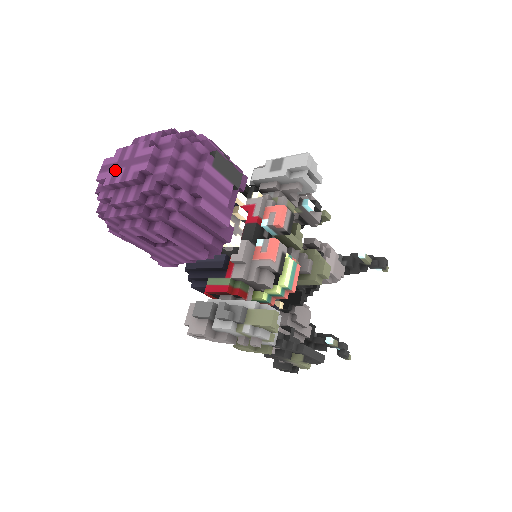
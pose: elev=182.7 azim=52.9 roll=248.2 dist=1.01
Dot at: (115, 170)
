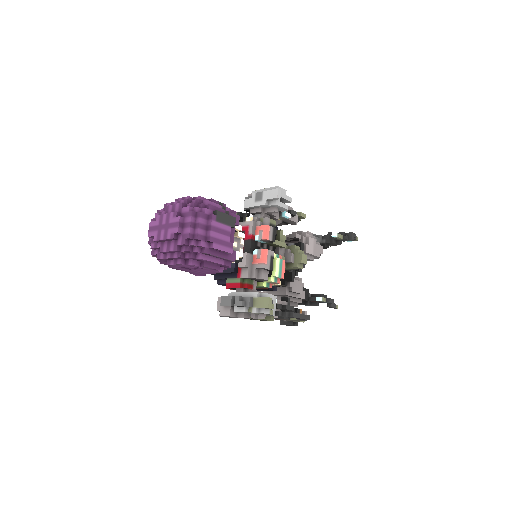
Dot at: (158, 231)
